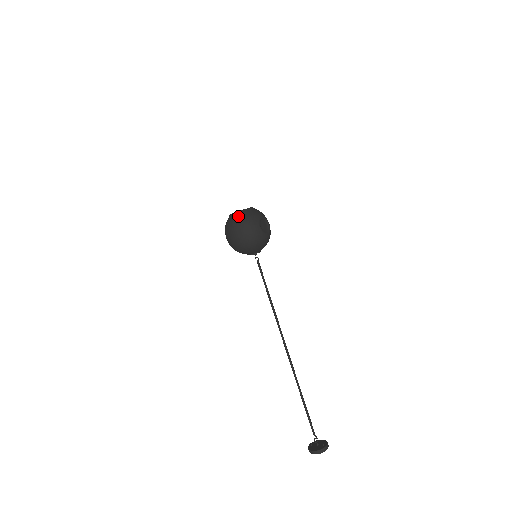
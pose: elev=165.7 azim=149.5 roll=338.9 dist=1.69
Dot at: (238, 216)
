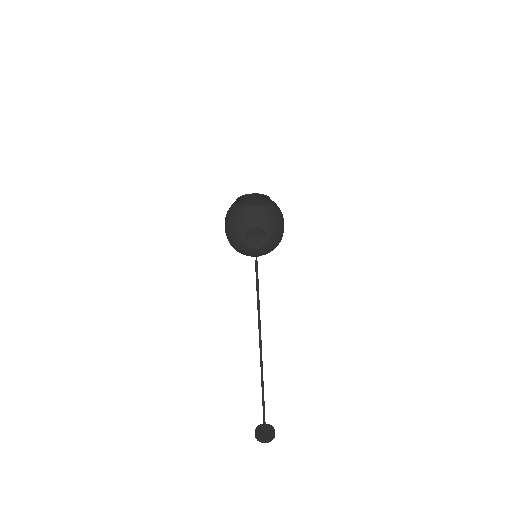
Dot at: (232, 209)
